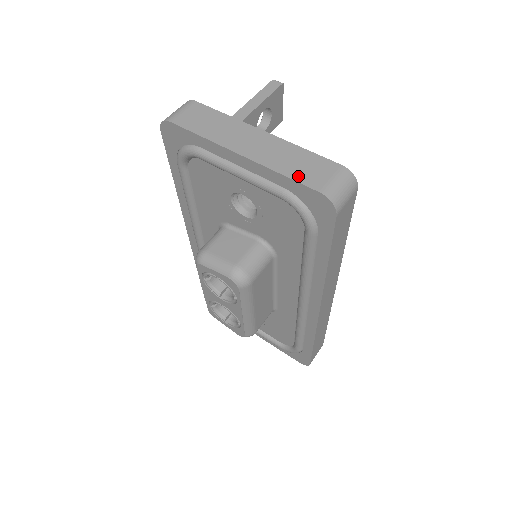
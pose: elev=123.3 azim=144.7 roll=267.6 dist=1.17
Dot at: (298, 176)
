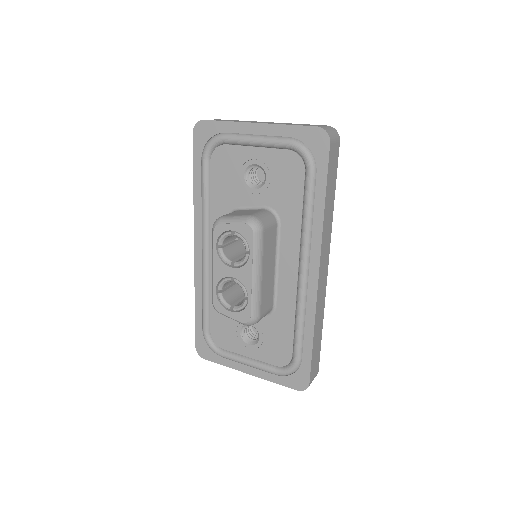
Dot at: (300, 125)
